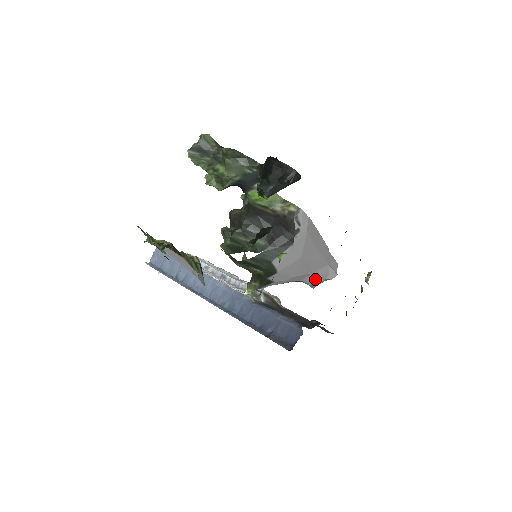
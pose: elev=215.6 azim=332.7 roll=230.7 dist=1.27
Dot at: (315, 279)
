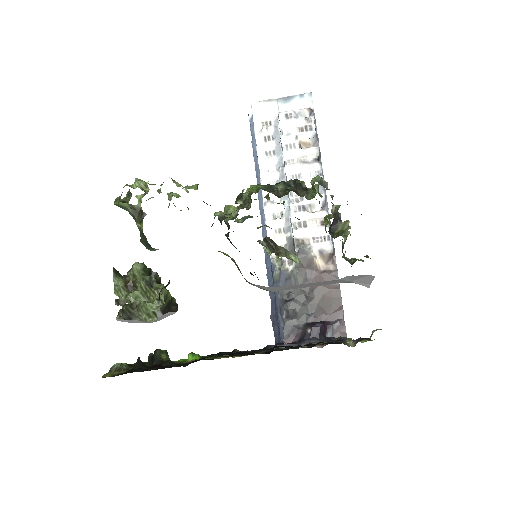
Dot at: occluded
